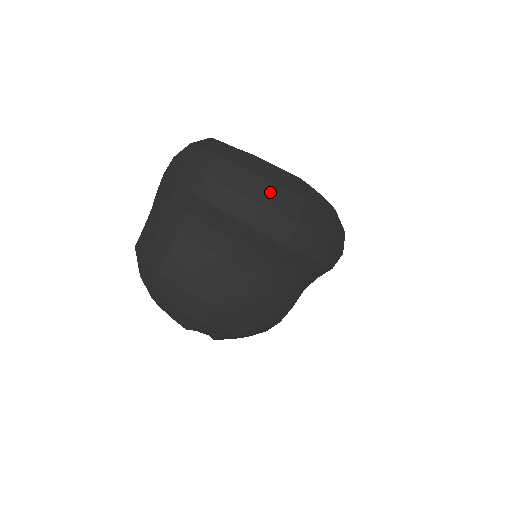
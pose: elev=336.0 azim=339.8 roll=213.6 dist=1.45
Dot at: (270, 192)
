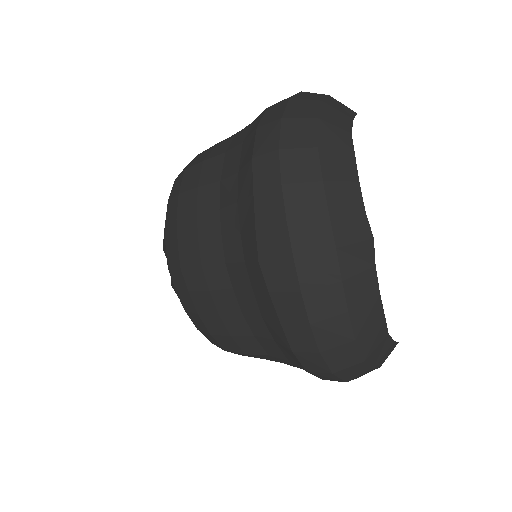
Dot at: (308, 194)
